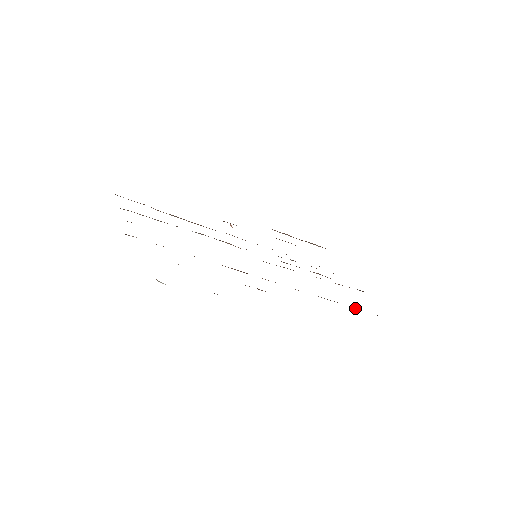
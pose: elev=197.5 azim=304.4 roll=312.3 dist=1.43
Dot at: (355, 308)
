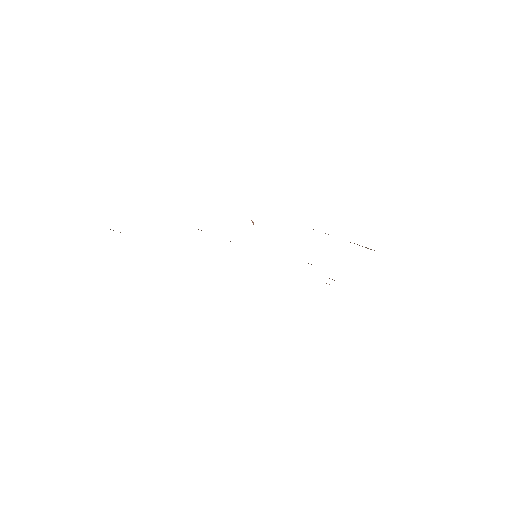
Dot at: occluded
